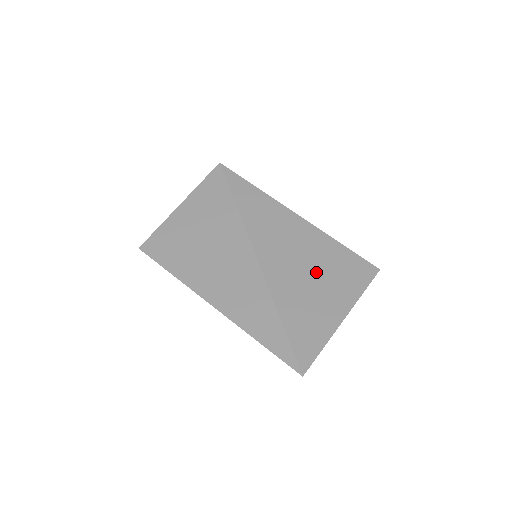
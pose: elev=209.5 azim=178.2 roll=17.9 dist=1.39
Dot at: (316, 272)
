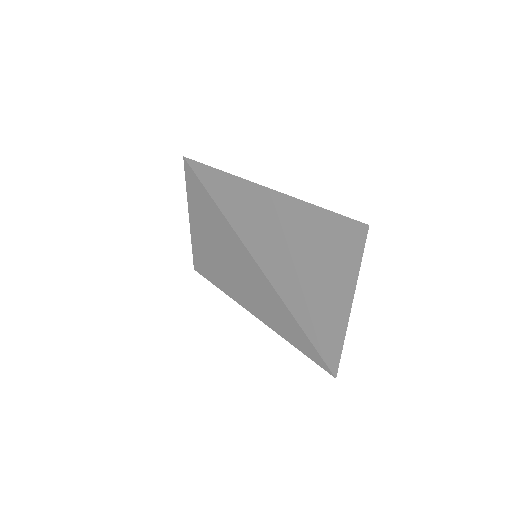
Dot at: (307, 258)
